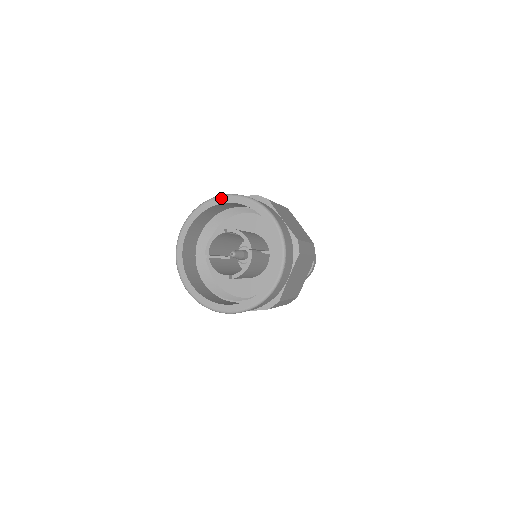
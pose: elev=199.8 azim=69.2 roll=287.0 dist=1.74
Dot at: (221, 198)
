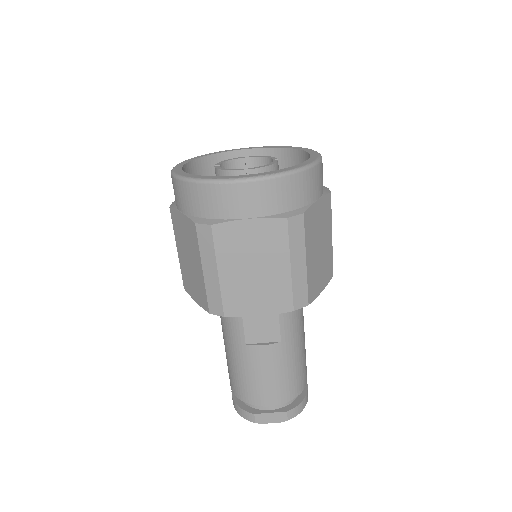
Dot at: (246, 148)
